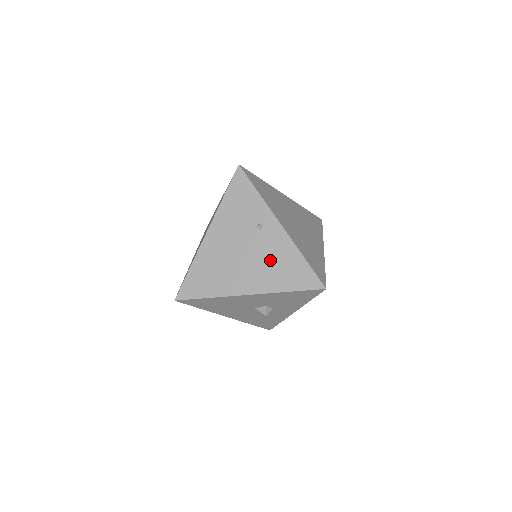
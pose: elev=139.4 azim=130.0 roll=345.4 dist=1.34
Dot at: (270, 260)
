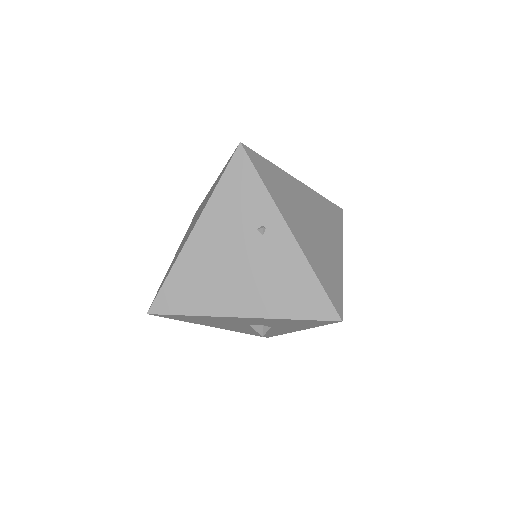
Dot at: (272, 276)
